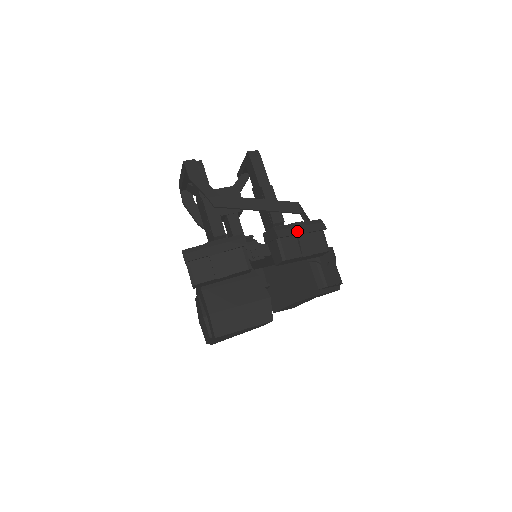
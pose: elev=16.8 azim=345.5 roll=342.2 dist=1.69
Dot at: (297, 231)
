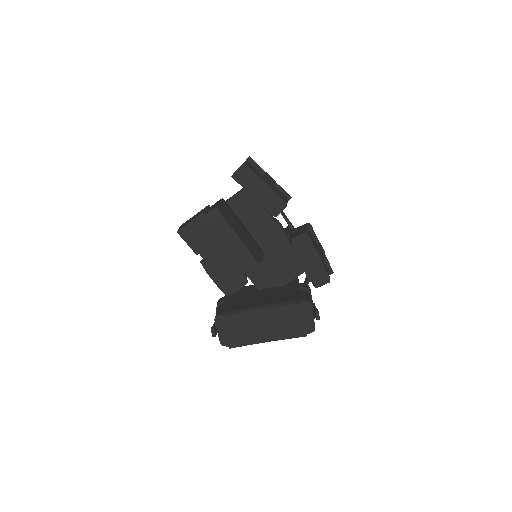
Dot at: (320, 243)
